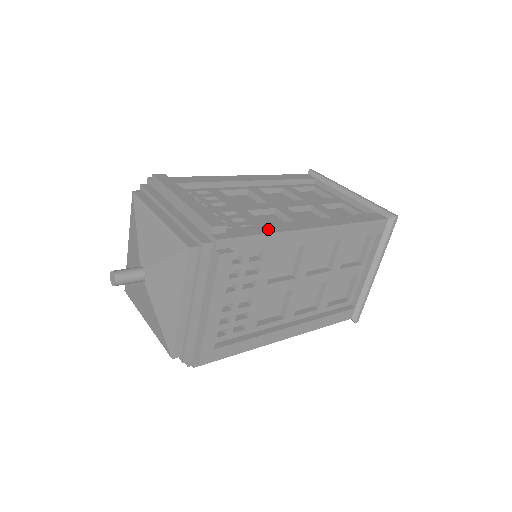
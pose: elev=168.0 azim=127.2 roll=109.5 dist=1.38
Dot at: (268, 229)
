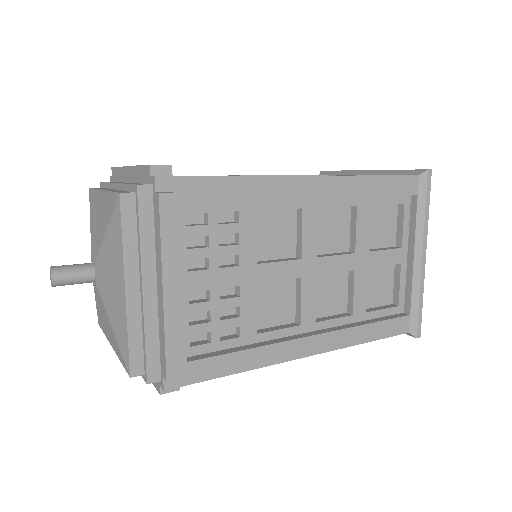
Dot at: occluded
